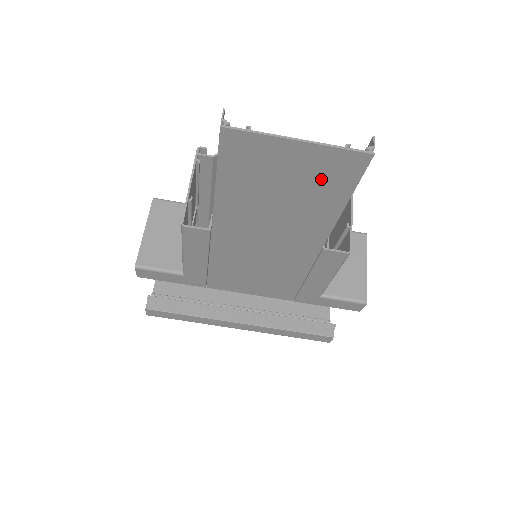
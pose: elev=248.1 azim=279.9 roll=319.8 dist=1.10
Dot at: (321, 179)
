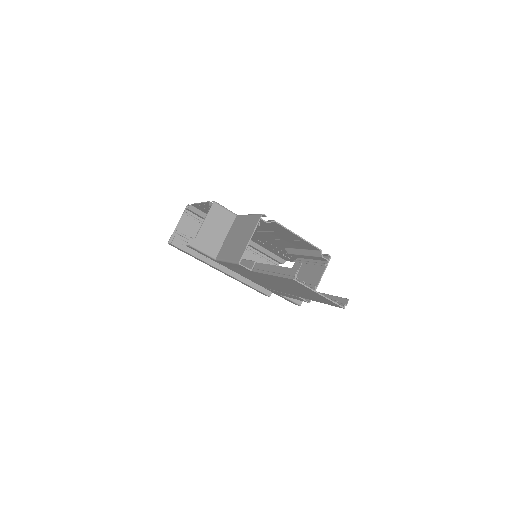
Dot at: (319, 298)
